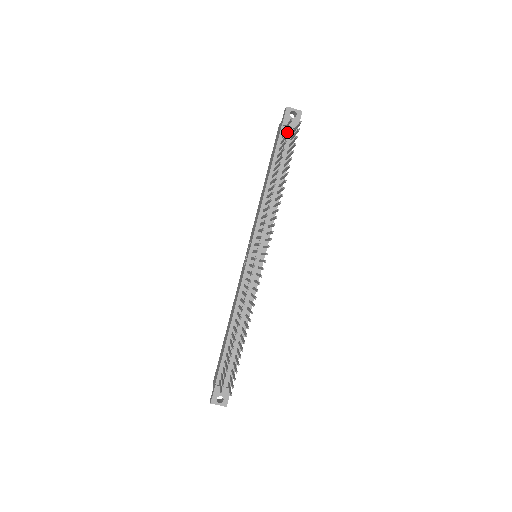
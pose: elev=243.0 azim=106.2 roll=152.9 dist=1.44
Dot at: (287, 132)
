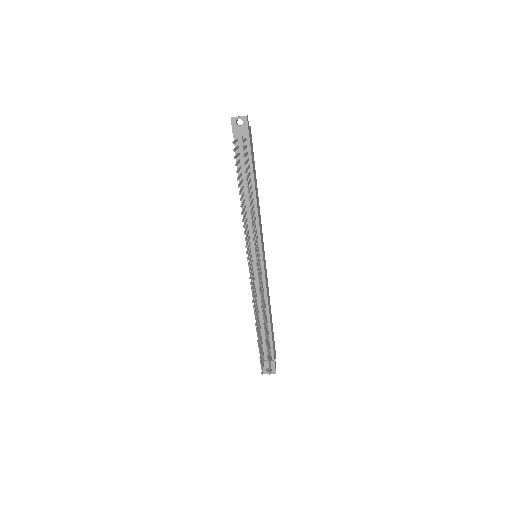
Dot at: (240, 142)
